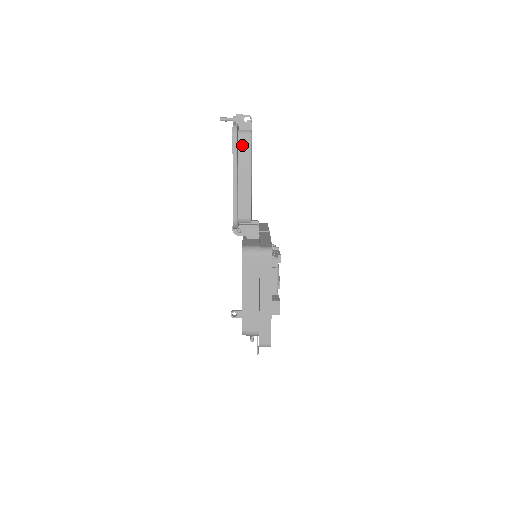
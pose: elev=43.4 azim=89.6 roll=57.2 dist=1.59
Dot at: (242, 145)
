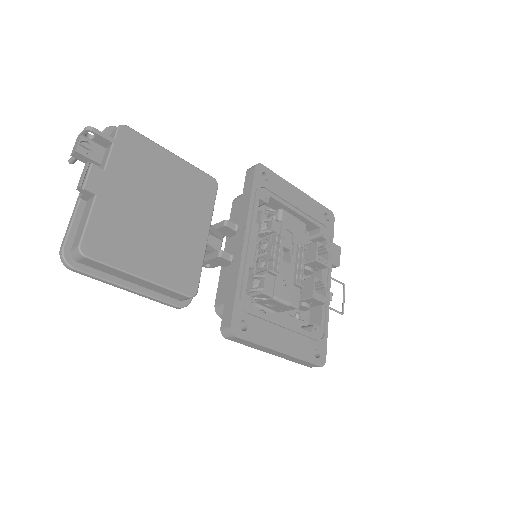
Dot at: (92, 265)
